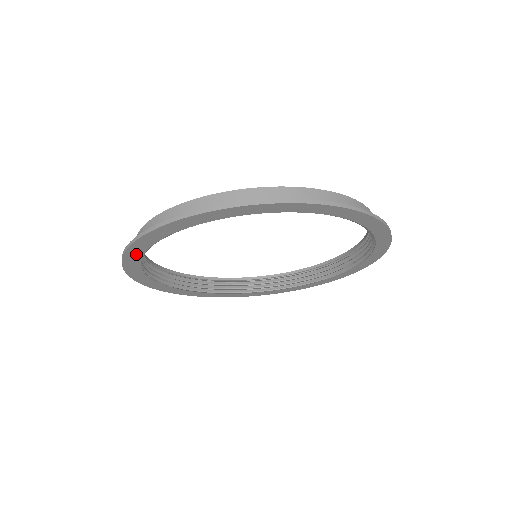
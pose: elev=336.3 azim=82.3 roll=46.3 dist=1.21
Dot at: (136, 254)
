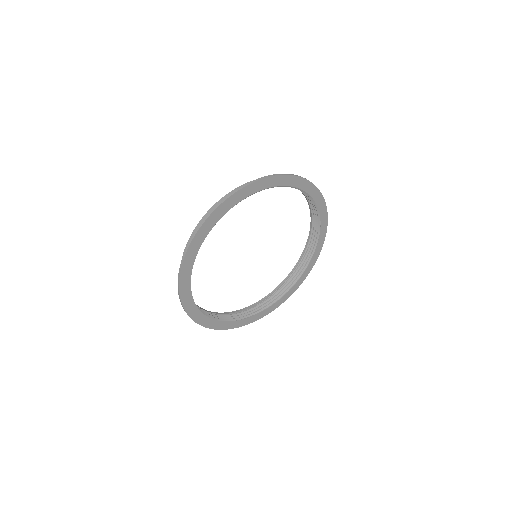
Dot at: (230, 204)
